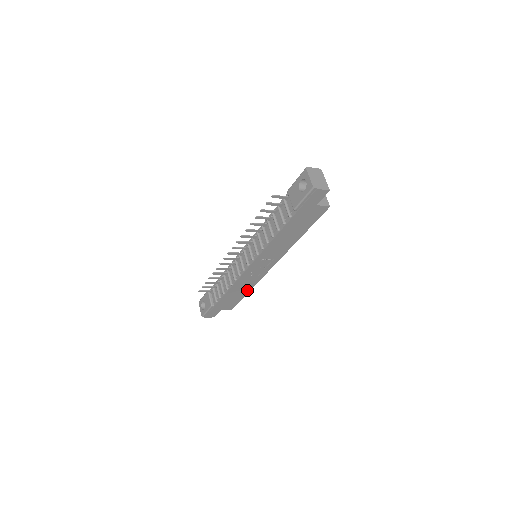
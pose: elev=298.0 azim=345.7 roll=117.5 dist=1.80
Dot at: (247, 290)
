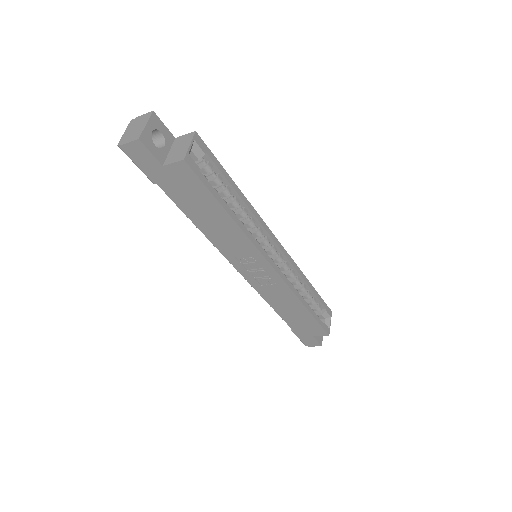
Dot at: (300, 306)
